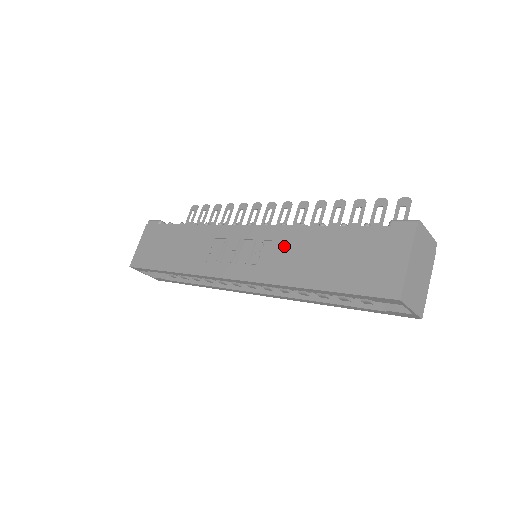
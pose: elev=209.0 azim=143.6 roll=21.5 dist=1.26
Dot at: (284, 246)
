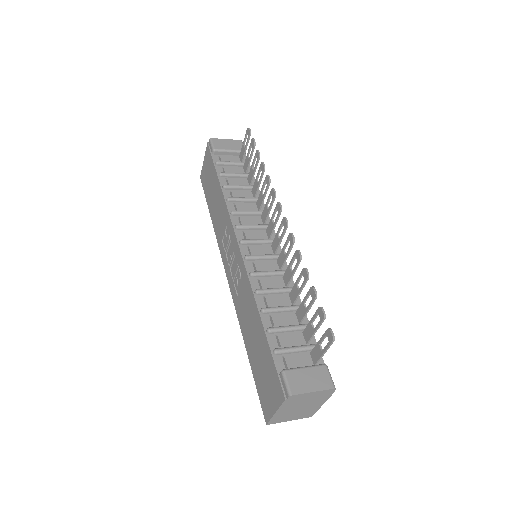
Dot at: (245, 297)
